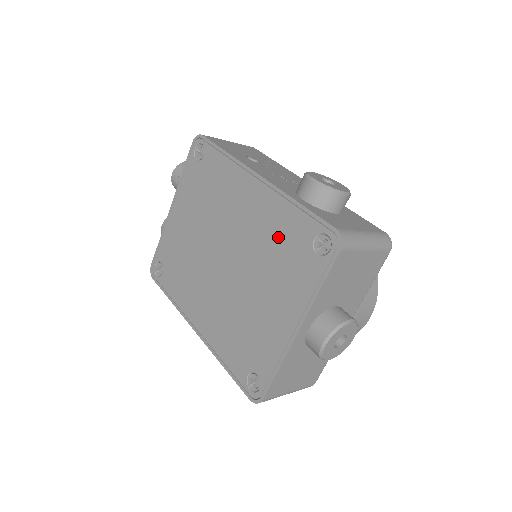
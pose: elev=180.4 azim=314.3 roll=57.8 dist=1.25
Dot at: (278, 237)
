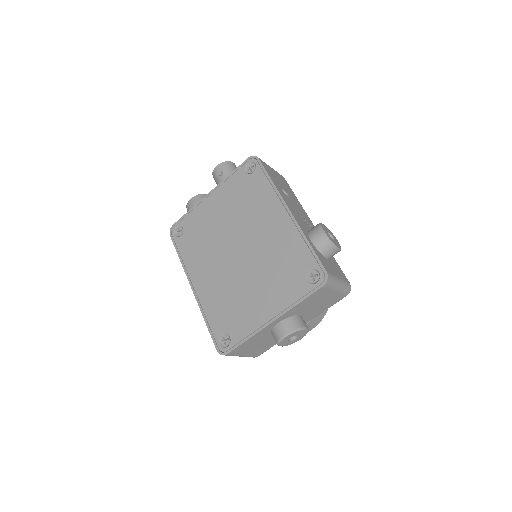
Dot at: (285, 257)
